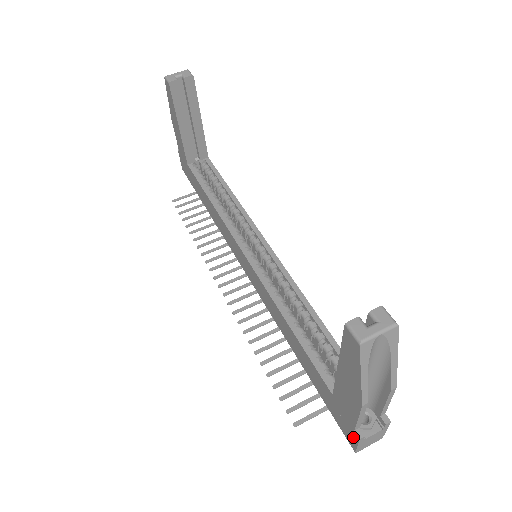
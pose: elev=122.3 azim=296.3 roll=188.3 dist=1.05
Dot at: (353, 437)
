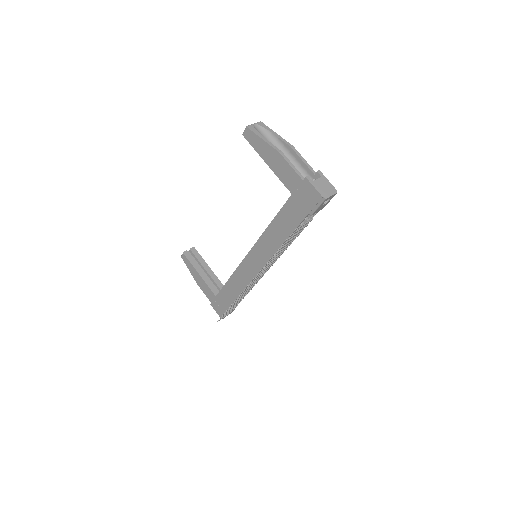
Dot at: (309, 188)
